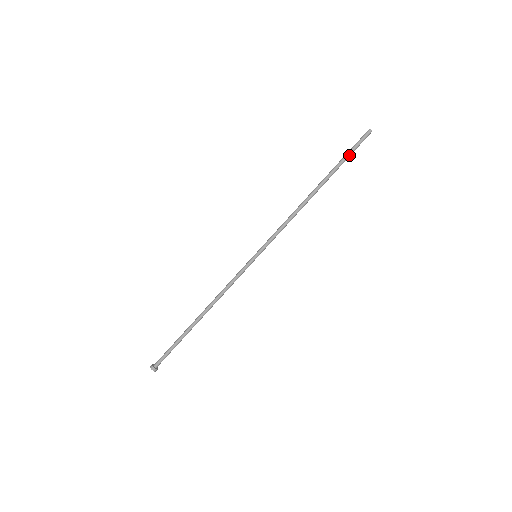
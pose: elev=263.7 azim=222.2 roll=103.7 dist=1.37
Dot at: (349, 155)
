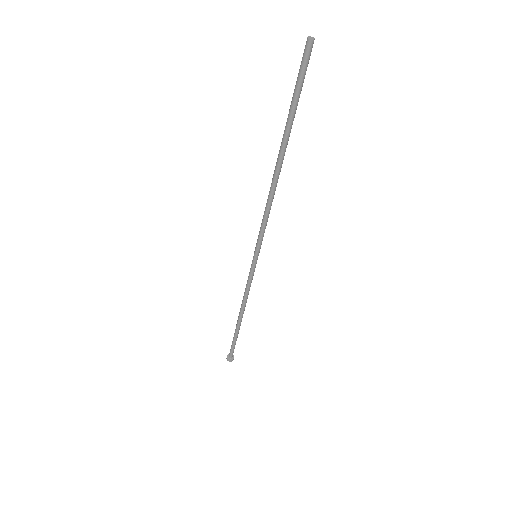
Dot at: (299, 97)
